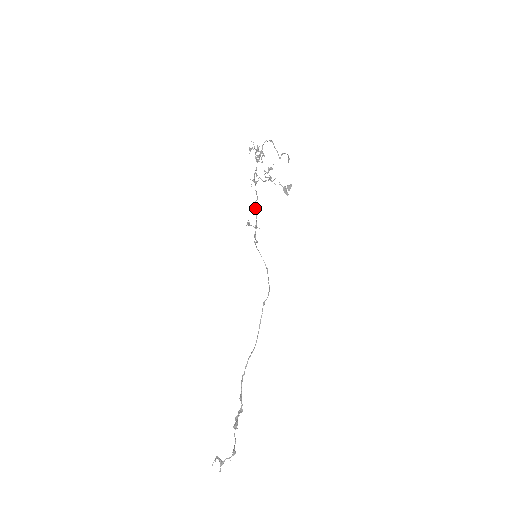
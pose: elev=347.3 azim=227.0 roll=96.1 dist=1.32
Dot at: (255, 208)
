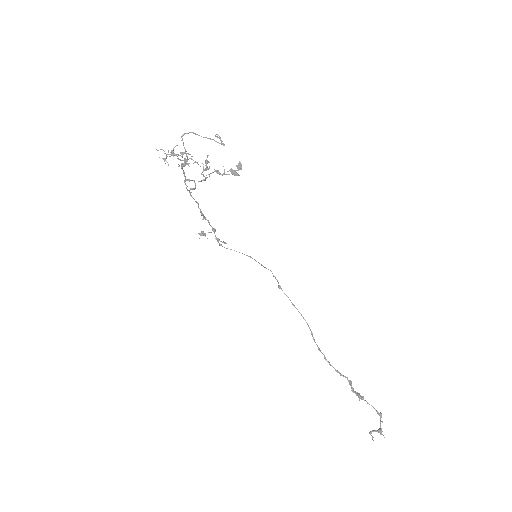
Dot at: (203, 214)
